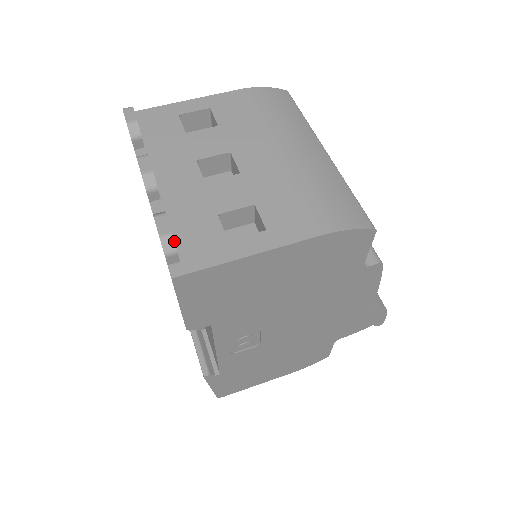
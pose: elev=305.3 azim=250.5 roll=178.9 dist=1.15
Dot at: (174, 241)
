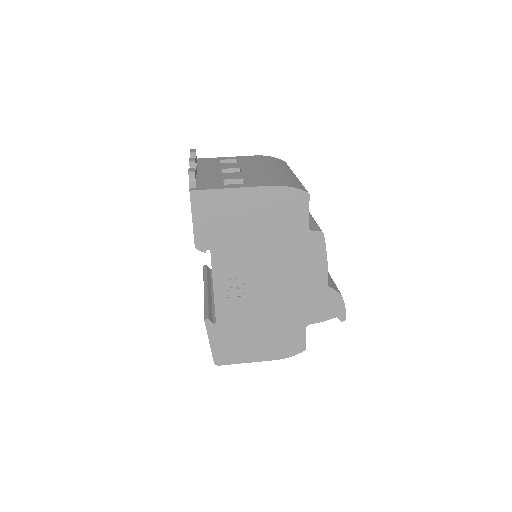
Dot at: occluded
